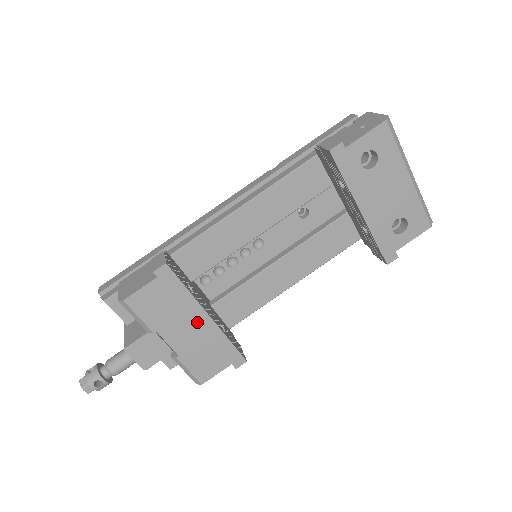
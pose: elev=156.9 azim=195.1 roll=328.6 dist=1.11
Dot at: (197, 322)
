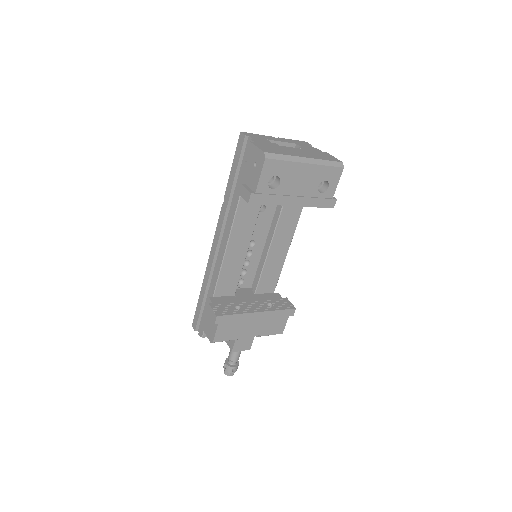
Dot at: (255, 319)
